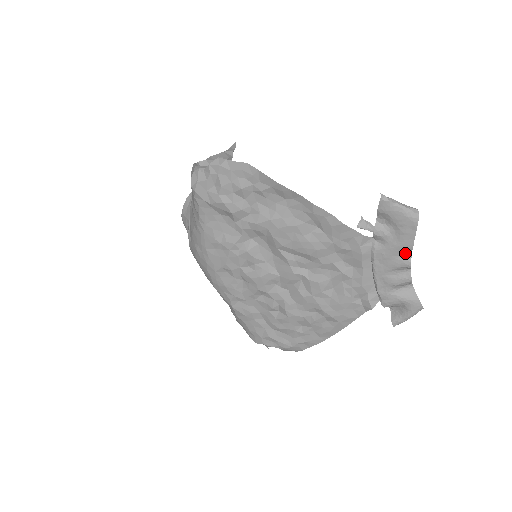
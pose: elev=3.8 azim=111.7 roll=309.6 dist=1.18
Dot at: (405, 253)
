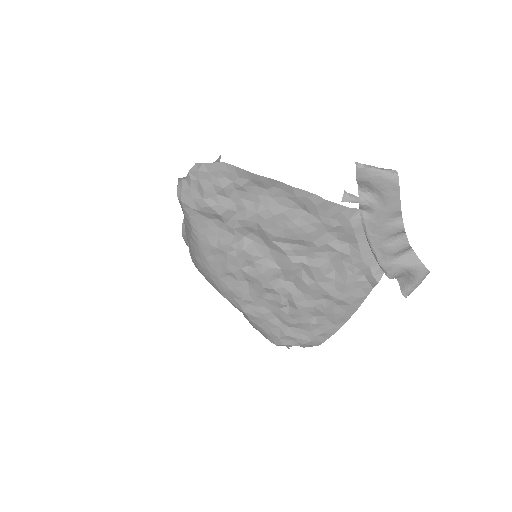
Dot at: (395, 217)
